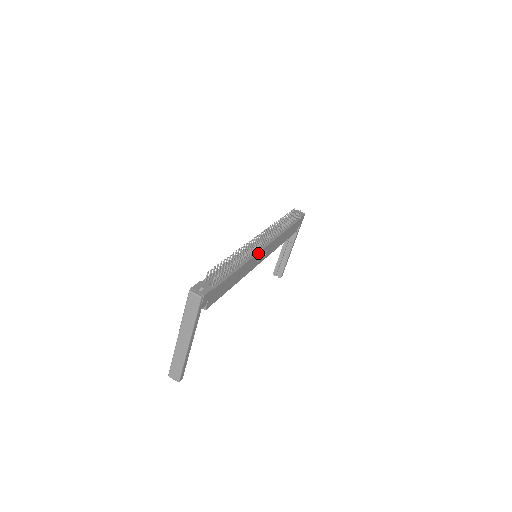
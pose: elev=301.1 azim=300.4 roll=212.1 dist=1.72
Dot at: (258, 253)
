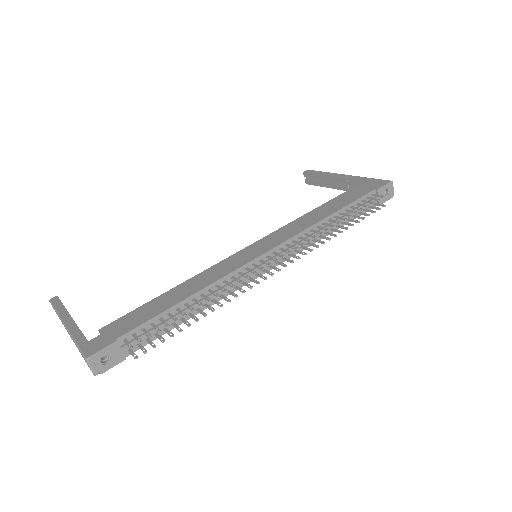
Dot at: occluded
